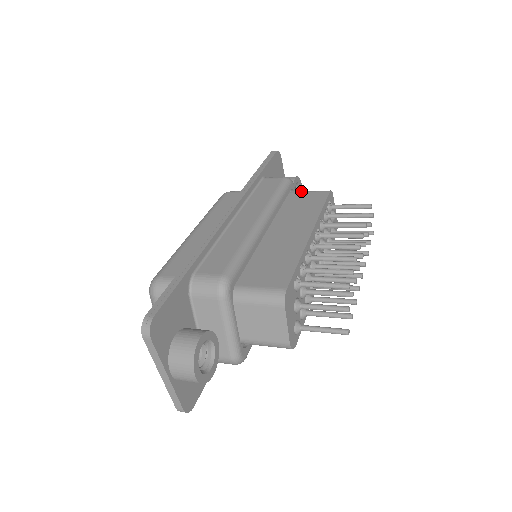
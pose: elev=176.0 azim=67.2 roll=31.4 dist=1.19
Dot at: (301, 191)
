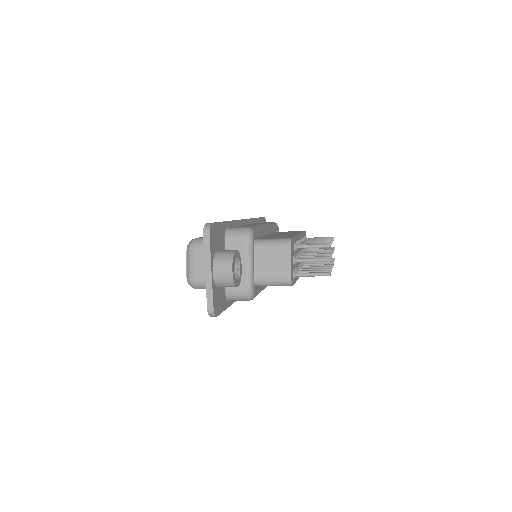
Dot at: occluded
